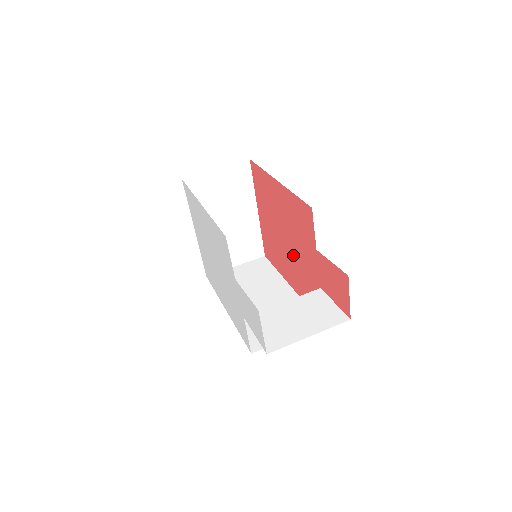
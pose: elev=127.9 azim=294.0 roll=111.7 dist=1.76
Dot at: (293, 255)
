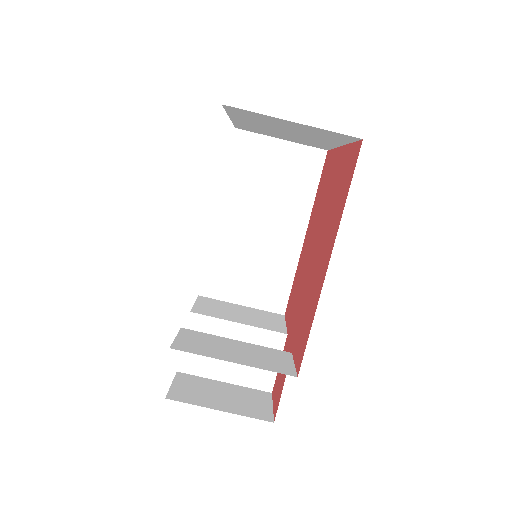
Dot at: (306, 268)
